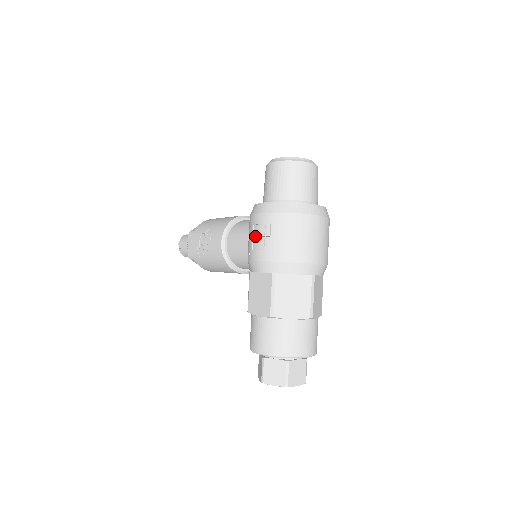
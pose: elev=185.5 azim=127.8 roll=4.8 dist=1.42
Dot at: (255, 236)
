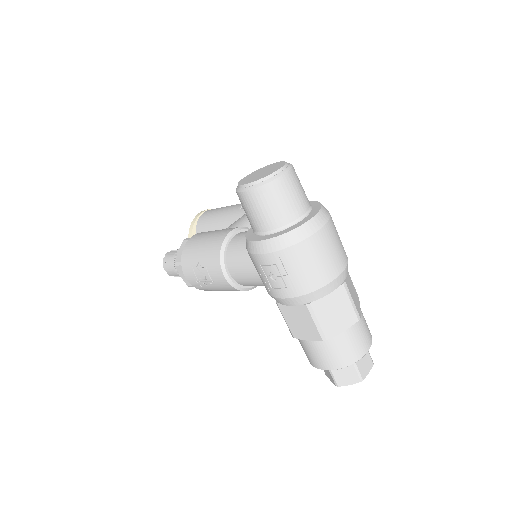
Dot at: (268, 276)
